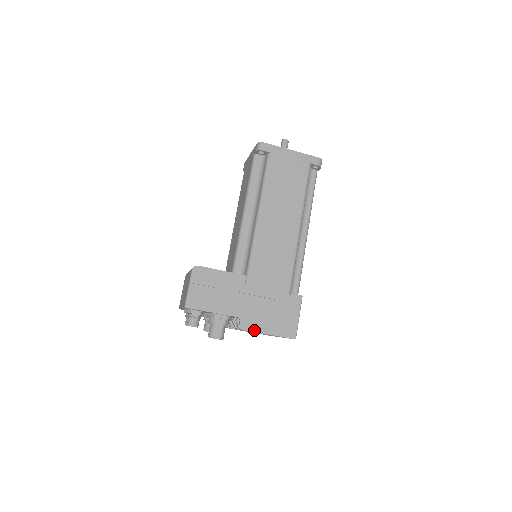
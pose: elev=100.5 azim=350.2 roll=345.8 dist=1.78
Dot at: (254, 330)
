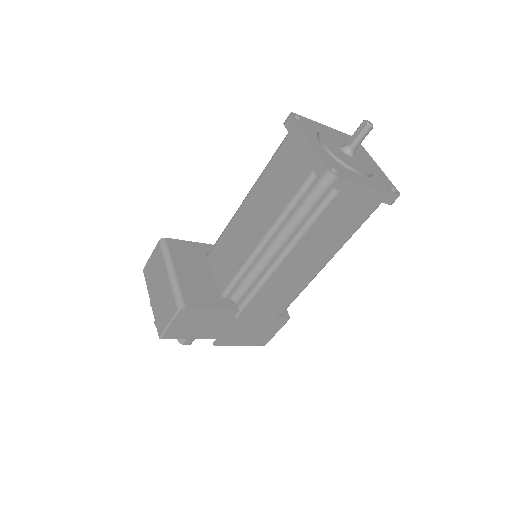
Dot at: (228, 345)
